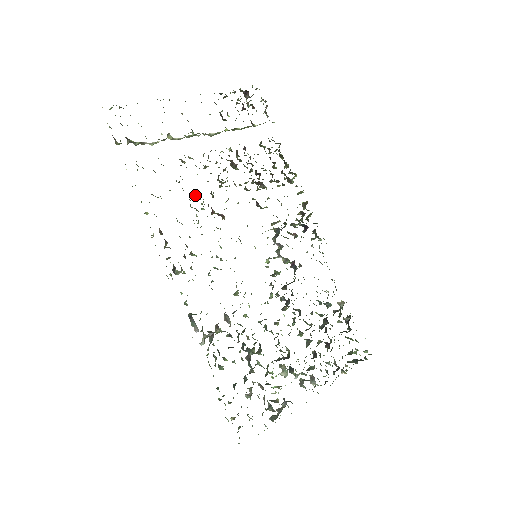
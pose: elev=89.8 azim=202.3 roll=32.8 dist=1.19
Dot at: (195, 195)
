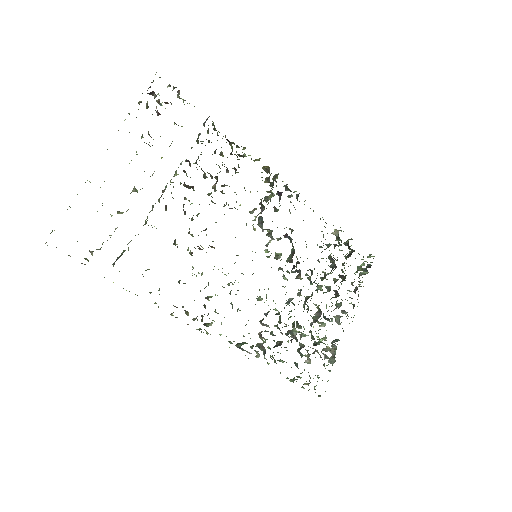
Dot at: occluded
